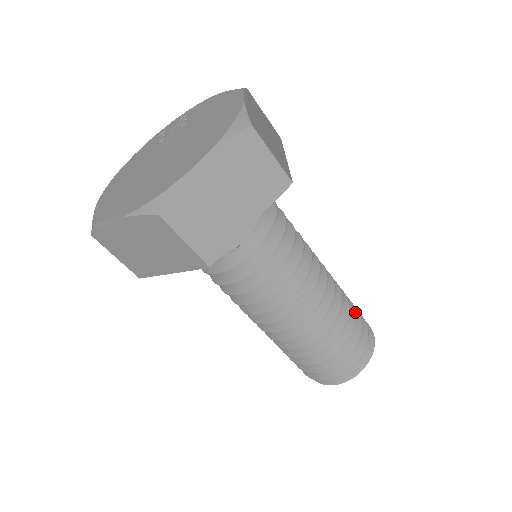
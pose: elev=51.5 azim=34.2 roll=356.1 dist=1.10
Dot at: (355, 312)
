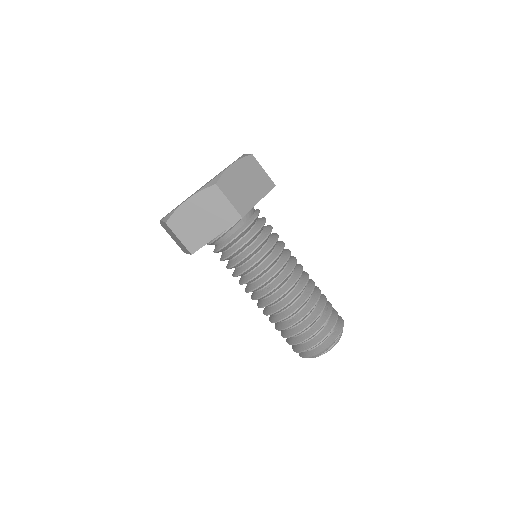
Dot at: (321, 312)
